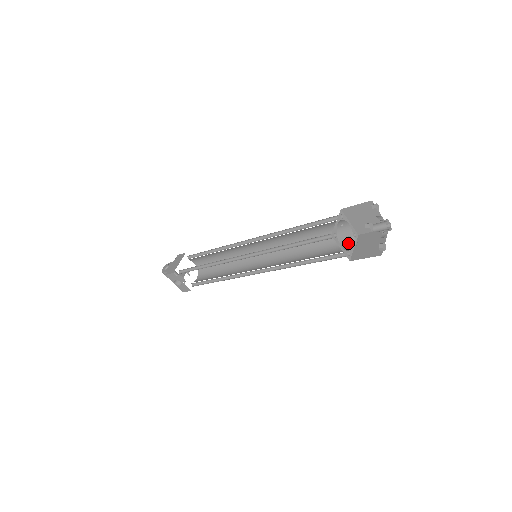
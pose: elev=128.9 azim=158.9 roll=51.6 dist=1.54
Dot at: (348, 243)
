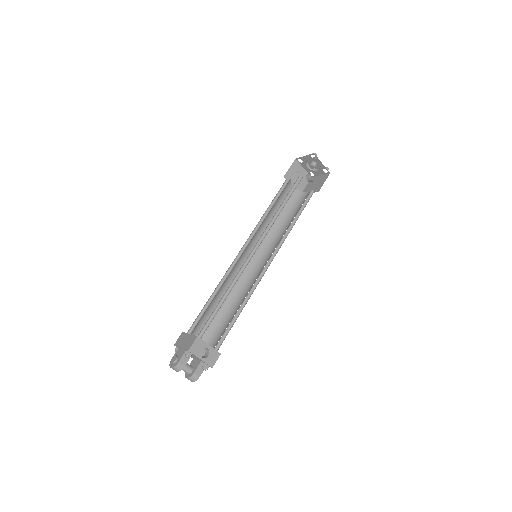
Dot at: (303, 195)
